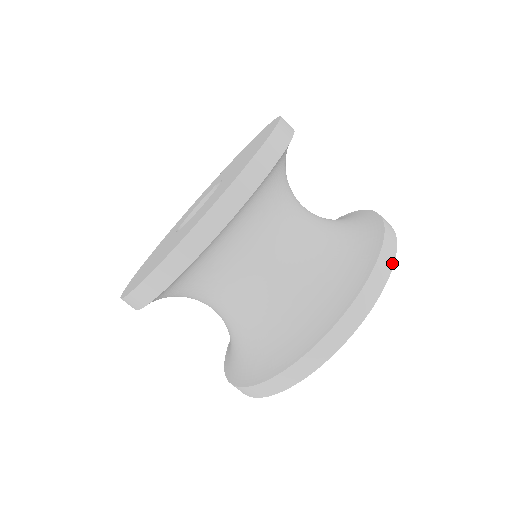
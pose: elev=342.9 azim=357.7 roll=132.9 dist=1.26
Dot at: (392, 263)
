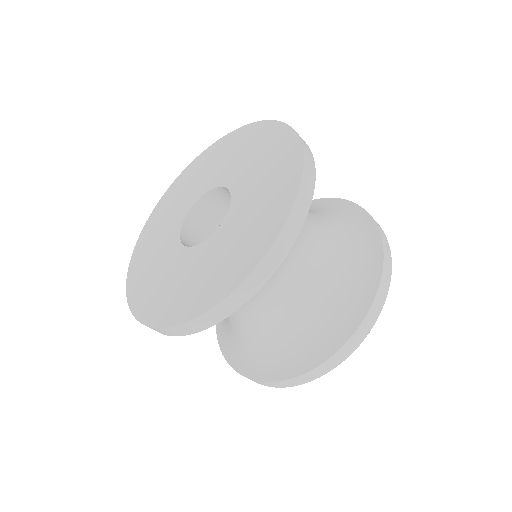
Dot at: (361, 341)
